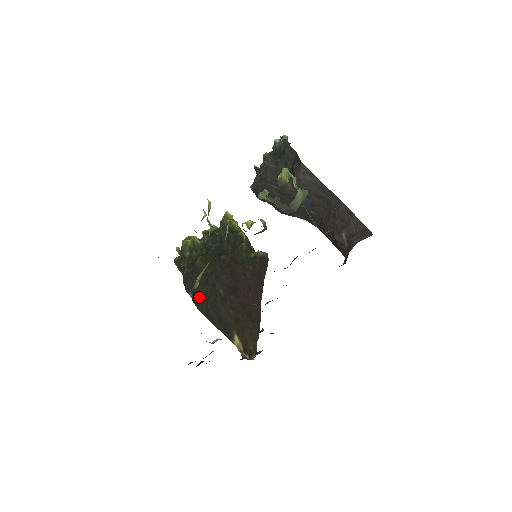
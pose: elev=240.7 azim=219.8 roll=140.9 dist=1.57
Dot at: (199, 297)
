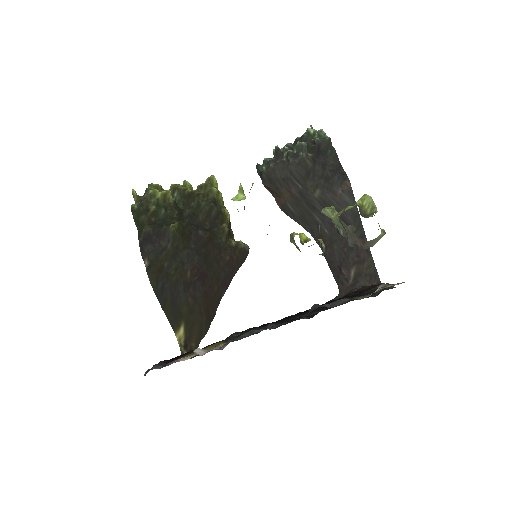
Dot at: (158, 270)
